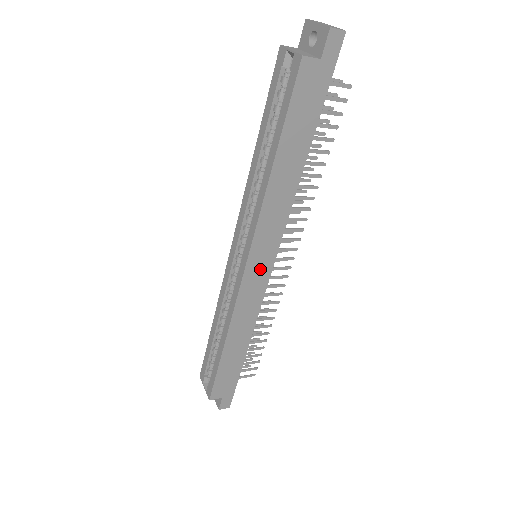
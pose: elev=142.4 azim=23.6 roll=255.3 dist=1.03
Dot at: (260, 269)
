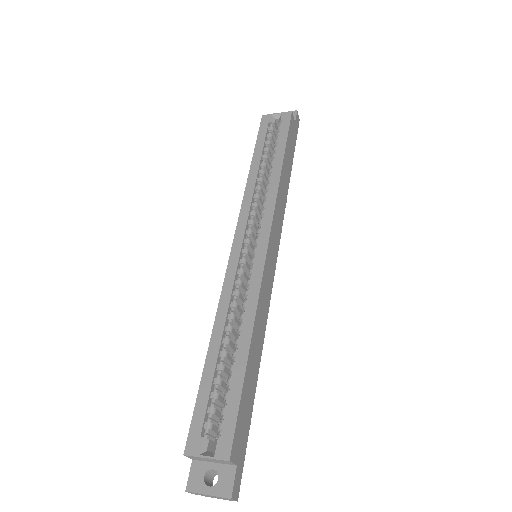
Dot at: (272, 256)
